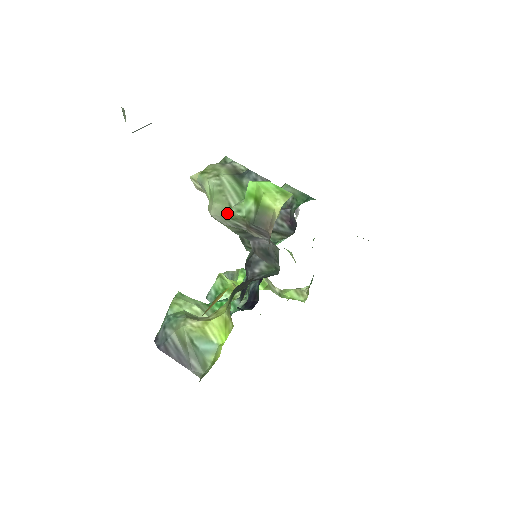
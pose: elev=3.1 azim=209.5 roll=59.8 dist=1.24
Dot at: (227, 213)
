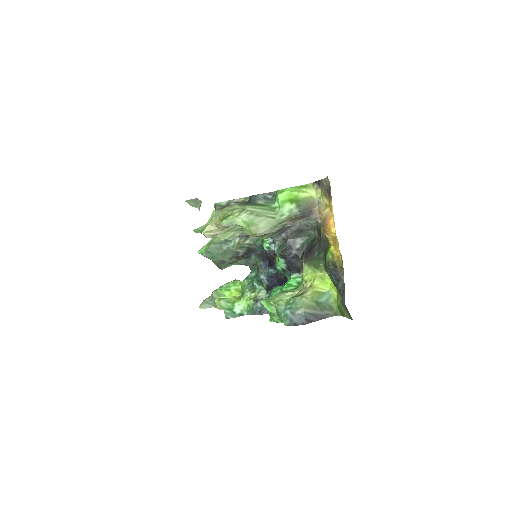
Dot at: (274, 223)
